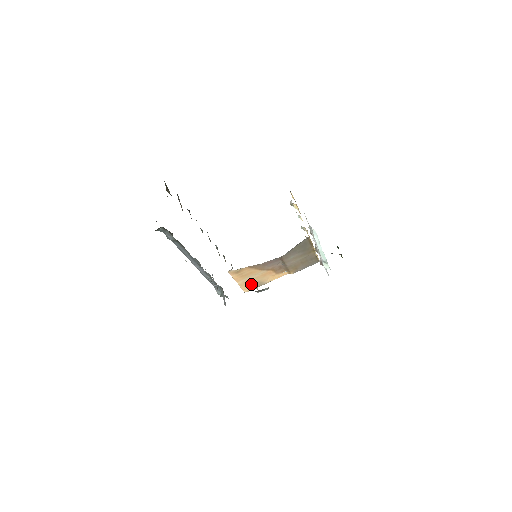
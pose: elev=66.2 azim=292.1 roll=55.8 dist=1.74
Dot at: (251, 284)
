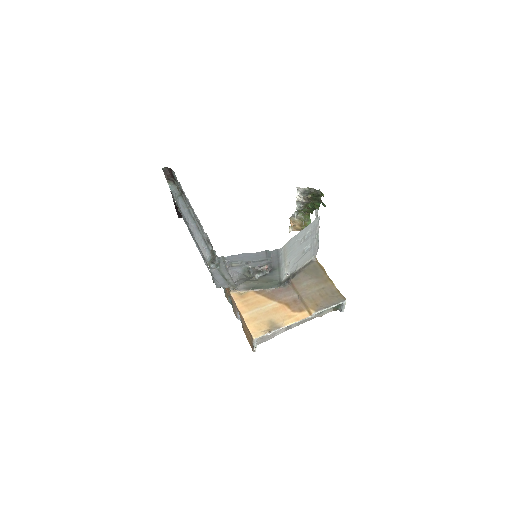
Dot at: (261, 323)
